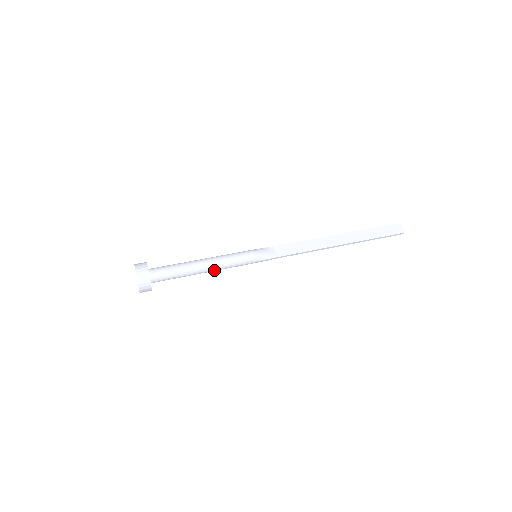
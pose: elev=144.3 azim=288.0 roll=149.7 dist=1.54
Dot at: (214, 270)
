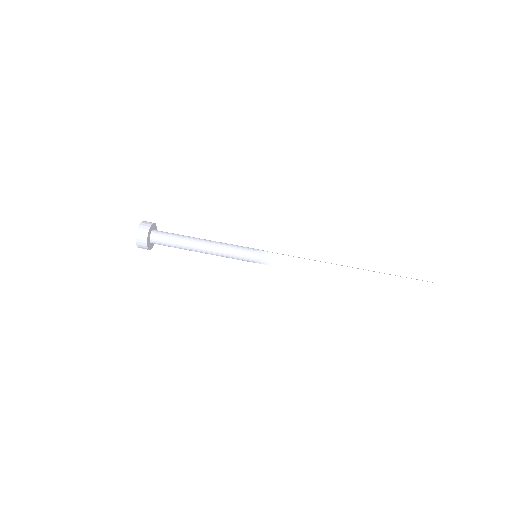
Dot at: occluded
